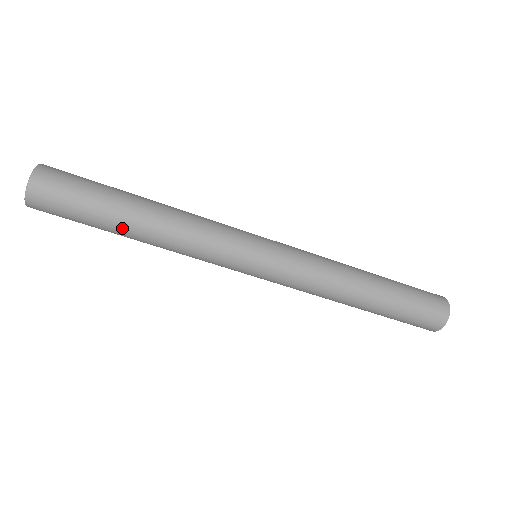
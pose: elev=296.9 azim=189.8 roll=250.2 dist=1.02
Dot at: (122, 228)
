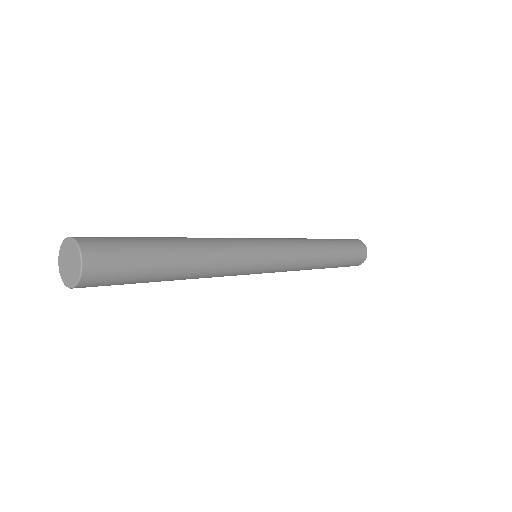
Dot at: (170, 273)
